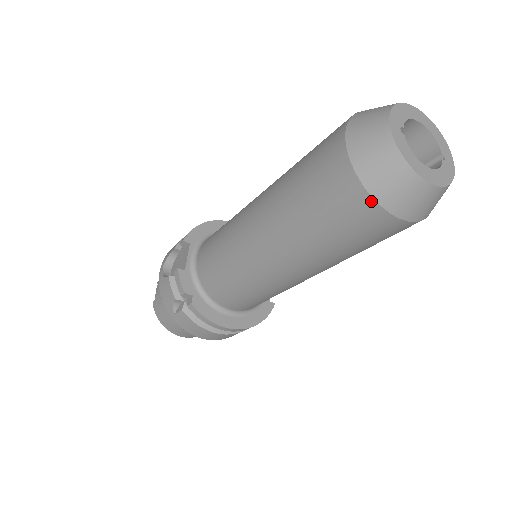
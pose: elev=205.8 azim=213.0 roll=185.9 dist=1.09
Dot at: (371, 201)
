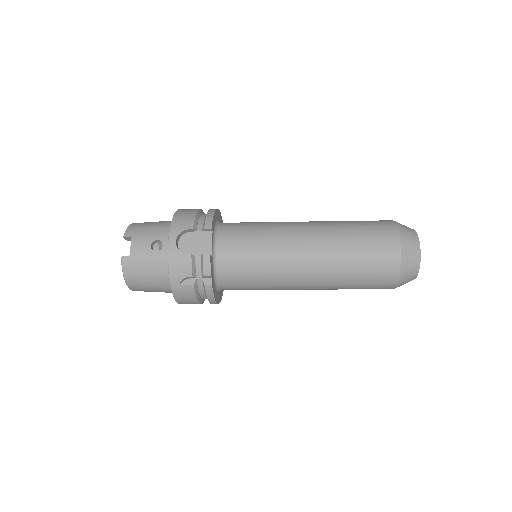
Dot at: (396, 281)
